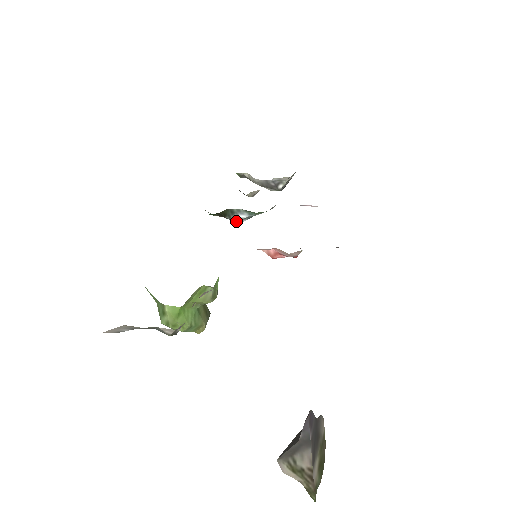
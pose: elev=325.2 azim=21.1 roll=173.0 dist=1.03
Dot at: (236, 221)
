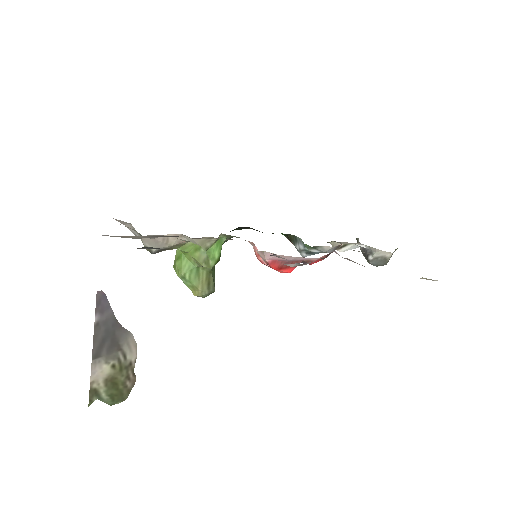
Dot at: (299, 252)
